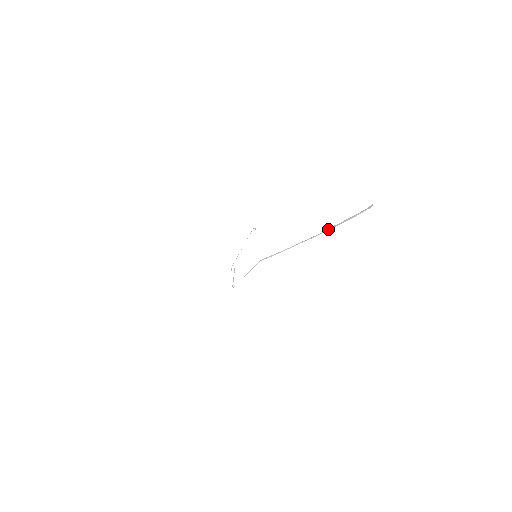
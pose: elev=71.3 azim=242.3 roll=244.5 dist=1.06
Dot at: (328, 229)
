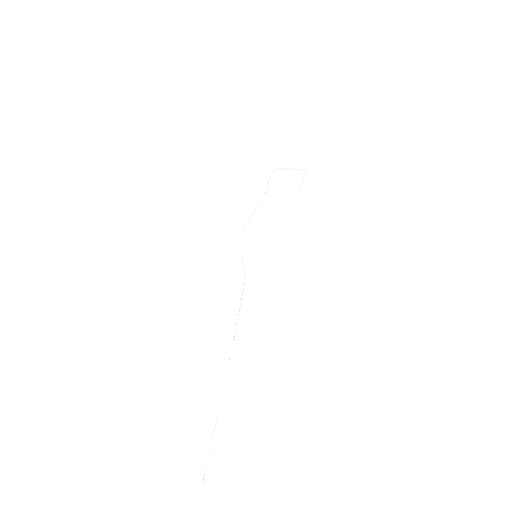
Dot at: (216, 421)
